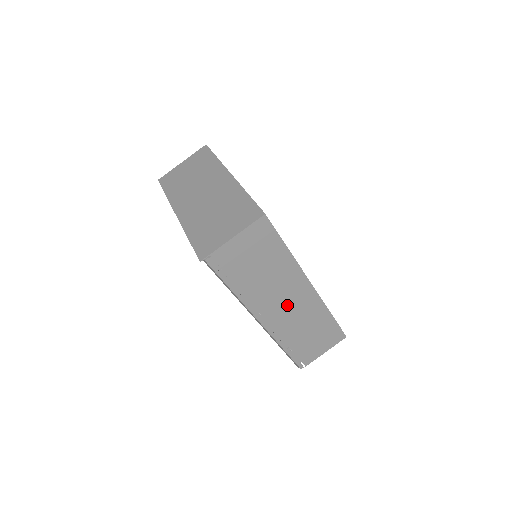
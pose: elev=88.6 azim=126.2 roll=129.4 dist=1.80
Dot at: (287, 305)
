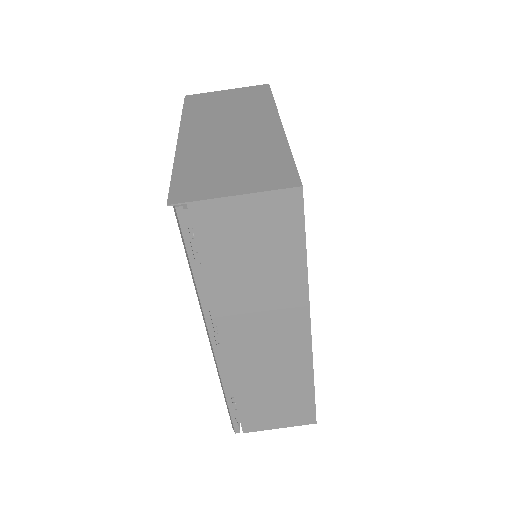
Dot at: (262, 340)
